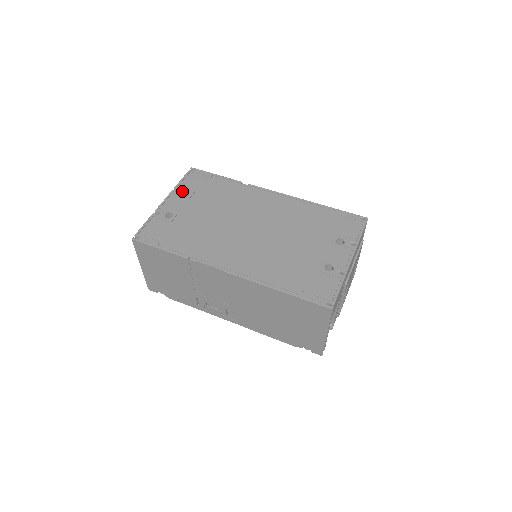
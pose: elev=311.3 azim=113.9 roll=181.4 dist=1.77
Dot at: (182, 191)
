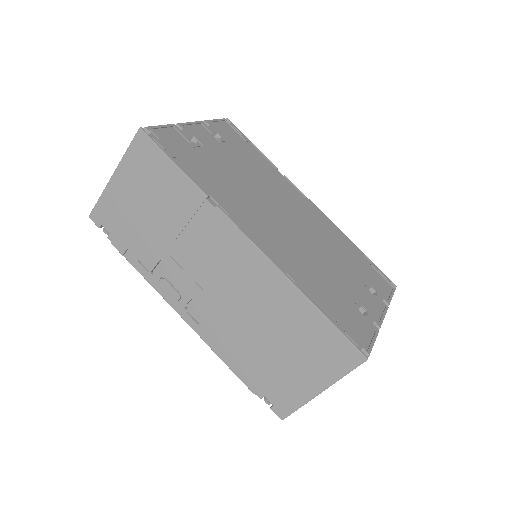
Dot at: (213, 129)
